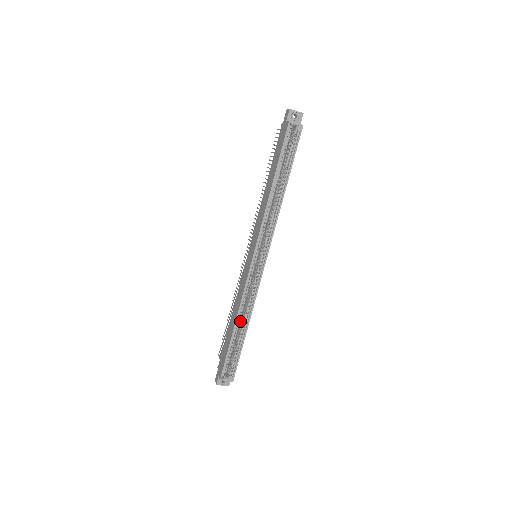
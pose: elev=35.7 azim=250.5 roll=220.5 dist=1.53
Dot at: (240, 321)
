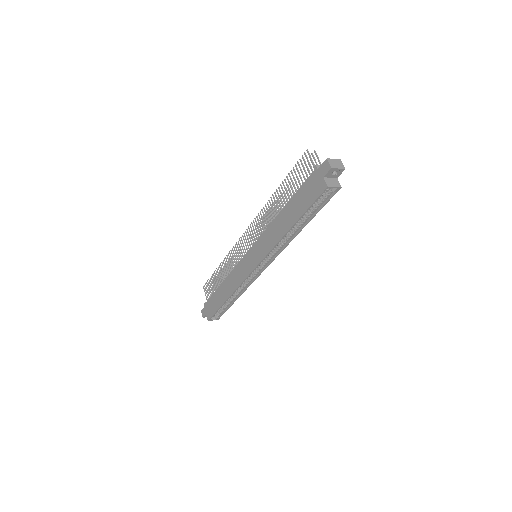
Dot at: occluded
